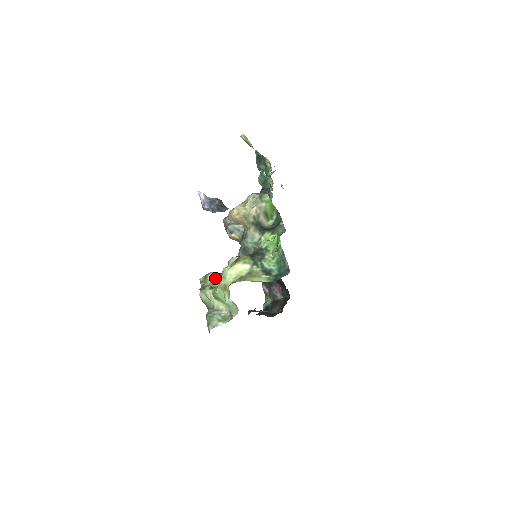
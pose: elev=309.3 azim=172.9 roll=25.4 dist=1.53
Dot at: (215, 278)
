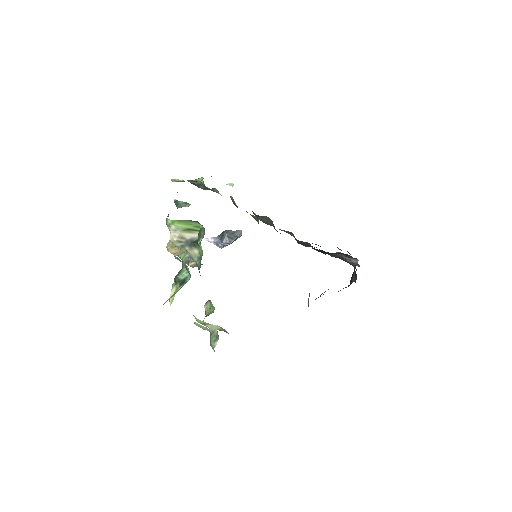
Dot at: (208, 306)
